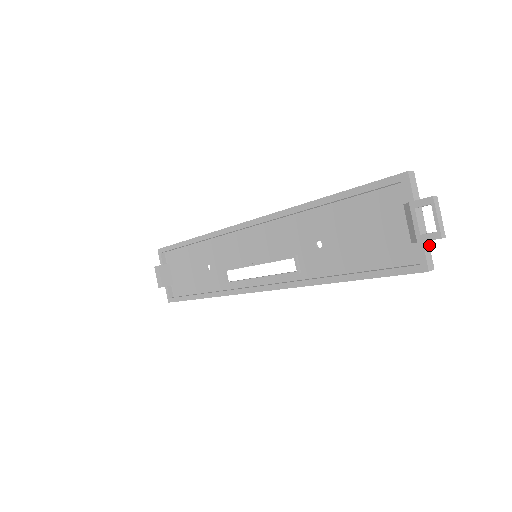
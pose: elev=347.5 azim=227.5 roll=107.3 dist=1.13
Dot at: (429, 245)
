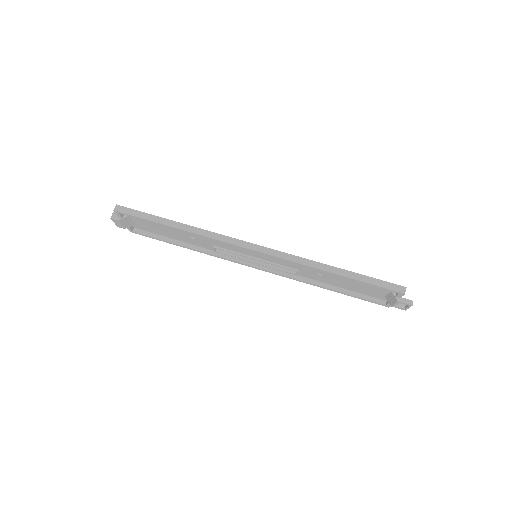
Dot at: occluded
